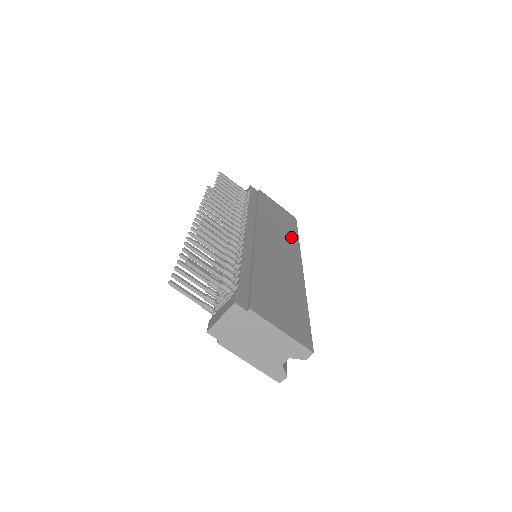
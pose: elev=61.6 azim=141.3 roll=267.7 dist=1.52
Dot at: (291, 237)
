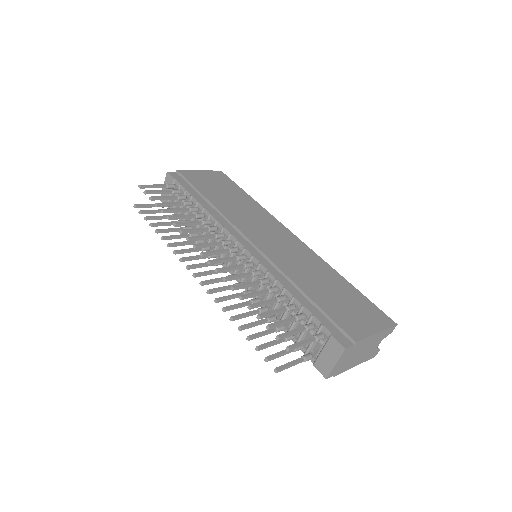
Dot at: (252, 205)
